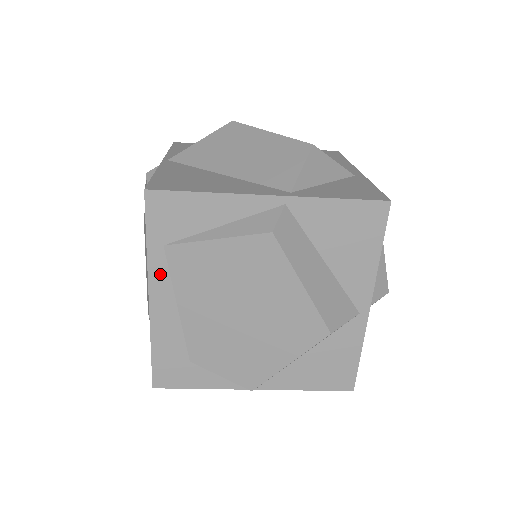
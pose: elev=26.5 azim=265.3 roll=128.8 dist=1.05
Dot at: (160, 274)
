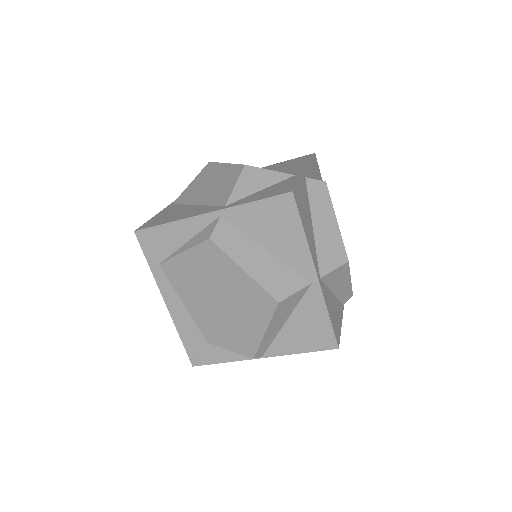
Dot at: (165, 284)
